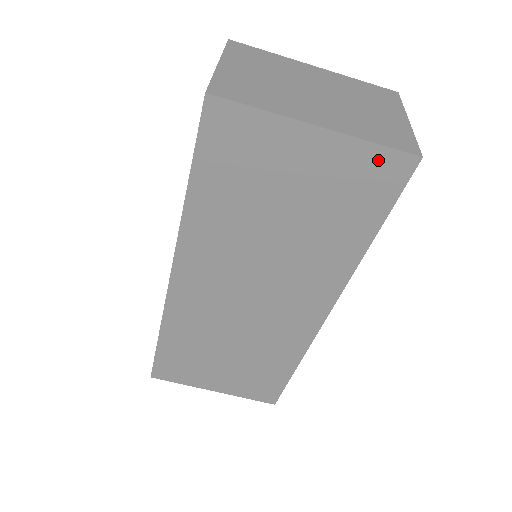
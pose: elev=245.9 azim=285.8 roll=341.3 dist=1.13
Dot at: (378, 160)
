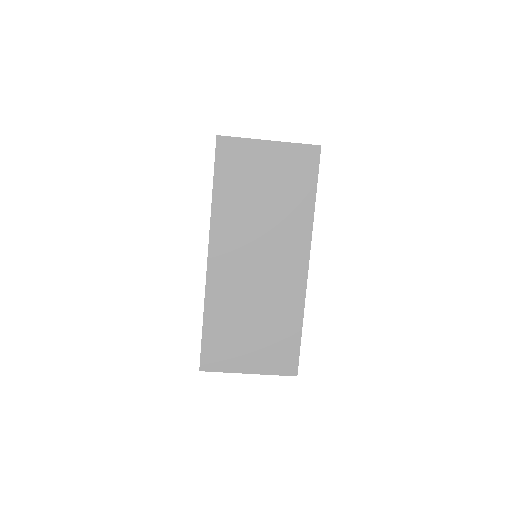
Dot at: (302, 151)
